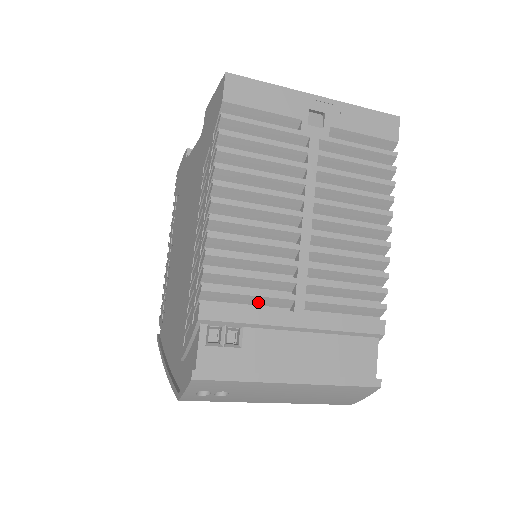
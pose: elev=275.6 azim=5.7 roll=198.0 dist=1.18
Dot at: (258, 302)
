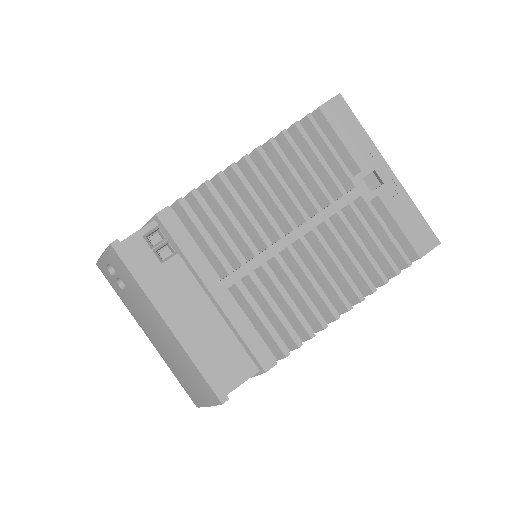
Dot at: (205, 250)
